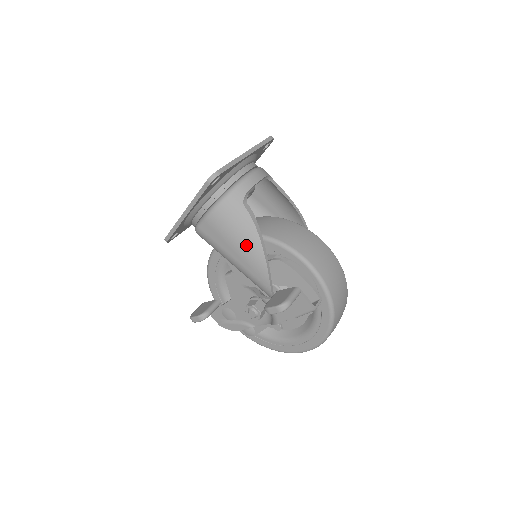
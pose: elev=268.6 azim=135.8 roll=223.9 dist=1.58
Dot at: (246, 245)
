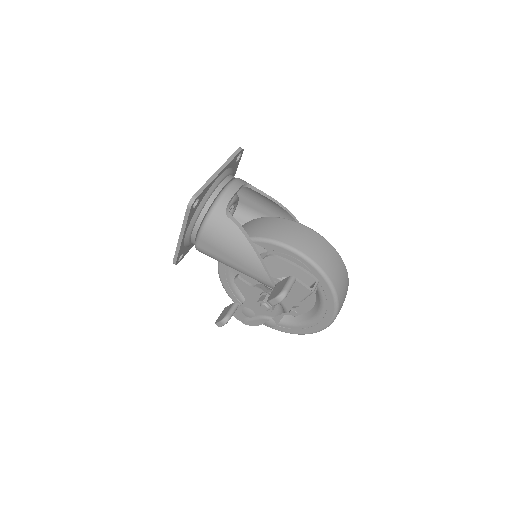
Dot at: (239, 250)
